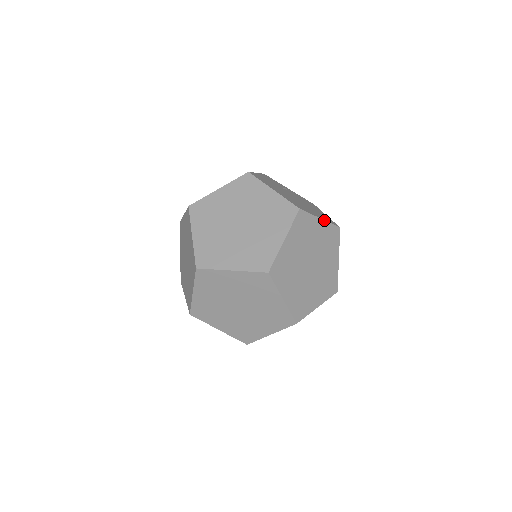
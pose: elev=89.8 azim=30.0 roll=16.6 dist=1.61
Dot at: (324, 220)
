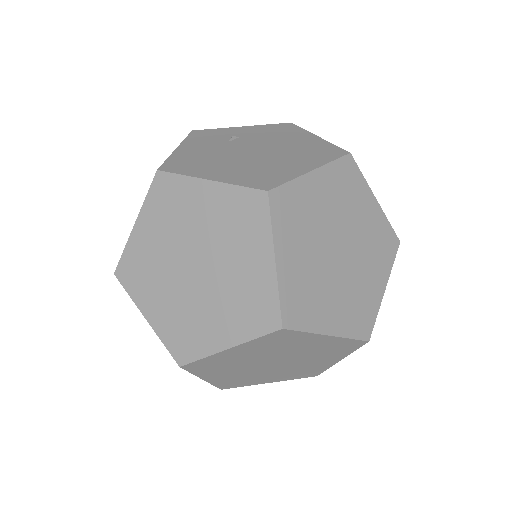
Dot at: (319, 167)
